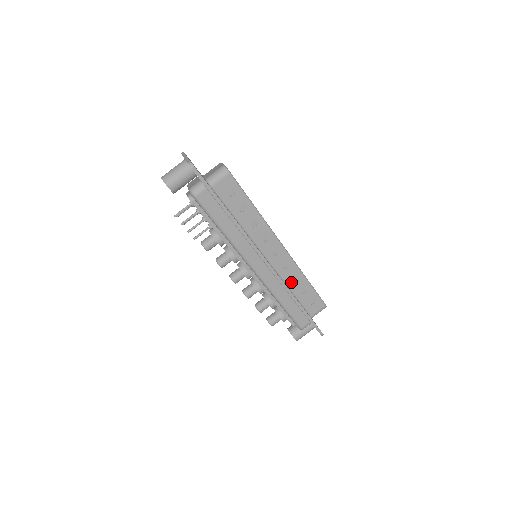
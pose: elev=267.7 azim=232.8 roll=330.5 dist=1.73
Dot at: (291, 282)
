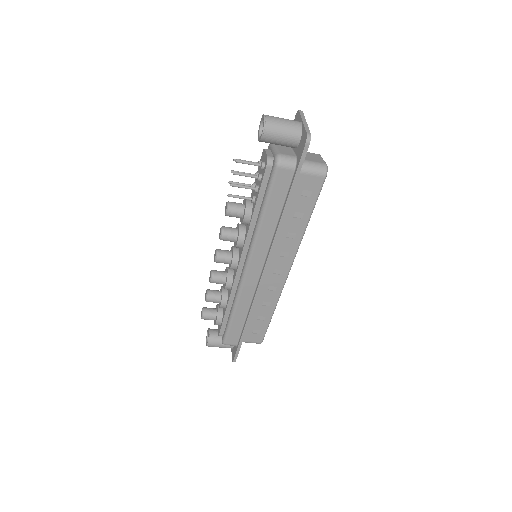
Dot at: (260, 304)
